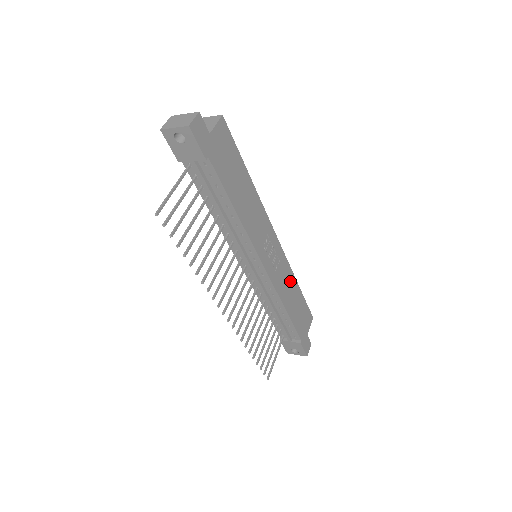
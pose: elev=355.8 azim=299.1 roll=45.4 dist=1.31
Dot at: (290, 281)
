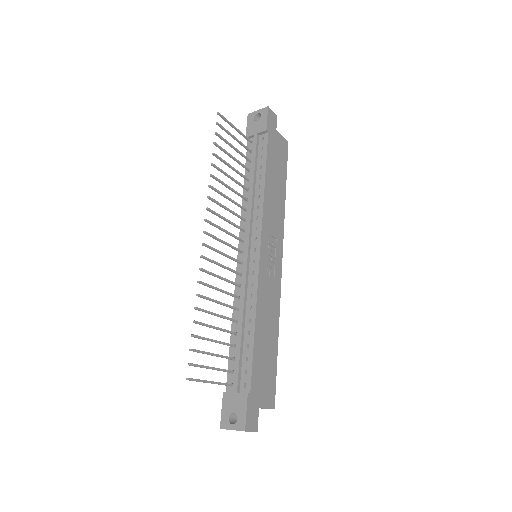
Dot at: (273, 315)
